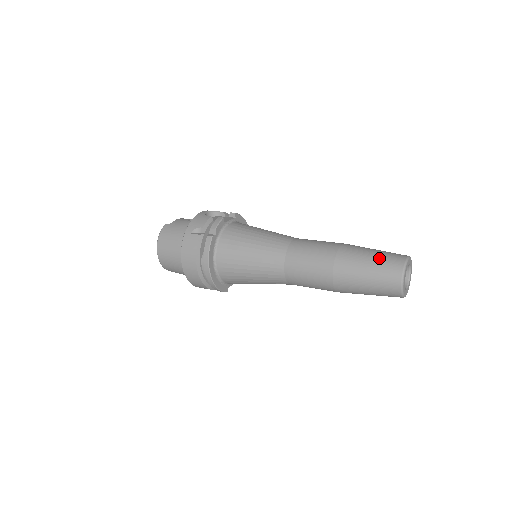
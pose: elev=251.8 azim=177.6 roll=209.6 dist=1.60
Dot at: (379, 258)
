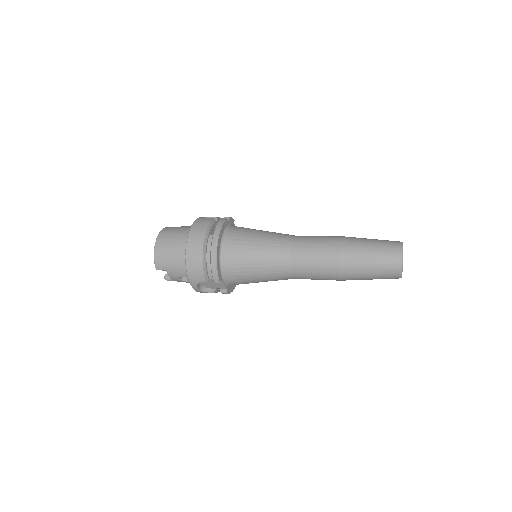
Dot at: occluded
